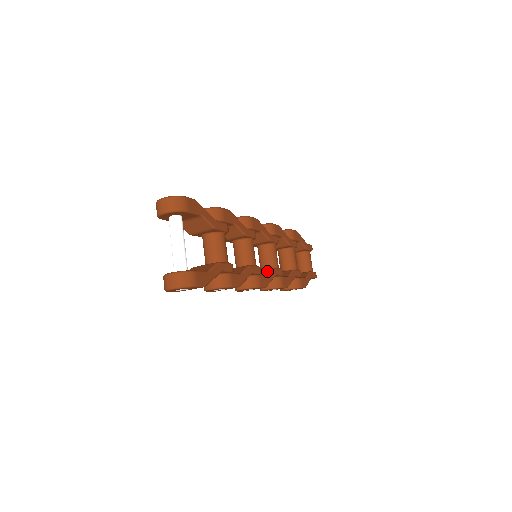
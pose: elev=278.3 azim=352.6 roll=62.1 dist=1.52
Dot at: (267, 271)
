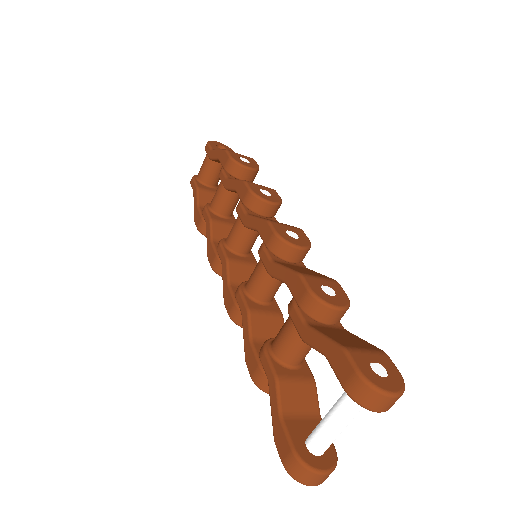
Dot at: occluded
